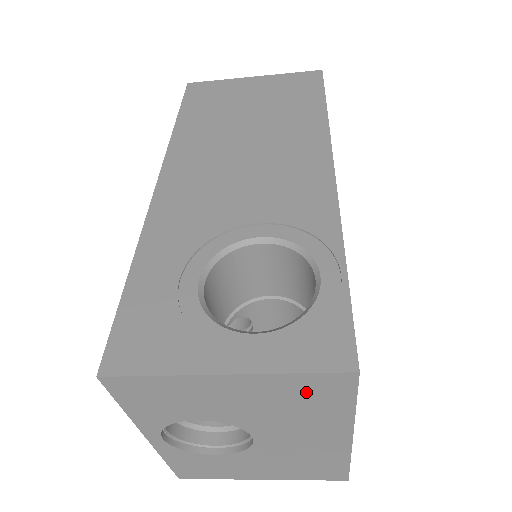
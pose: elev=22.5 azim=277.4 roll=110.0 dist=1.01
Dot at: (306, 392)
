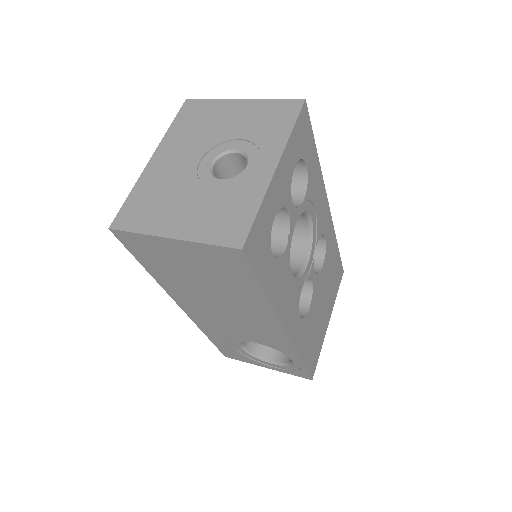
Dot at: occluded
